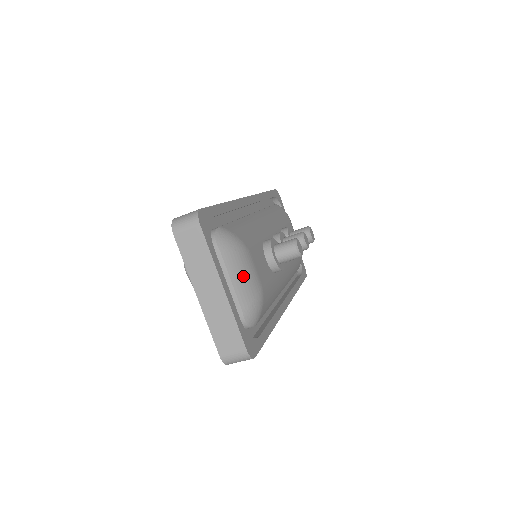
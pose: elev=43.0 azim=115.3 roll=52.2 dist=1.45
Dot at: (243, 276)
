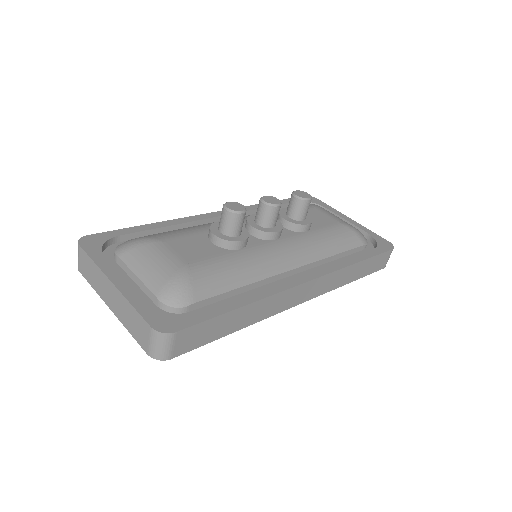
Dot at: (149, 264)
